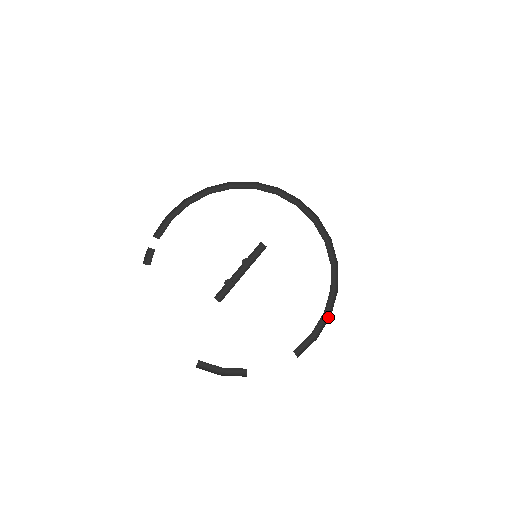
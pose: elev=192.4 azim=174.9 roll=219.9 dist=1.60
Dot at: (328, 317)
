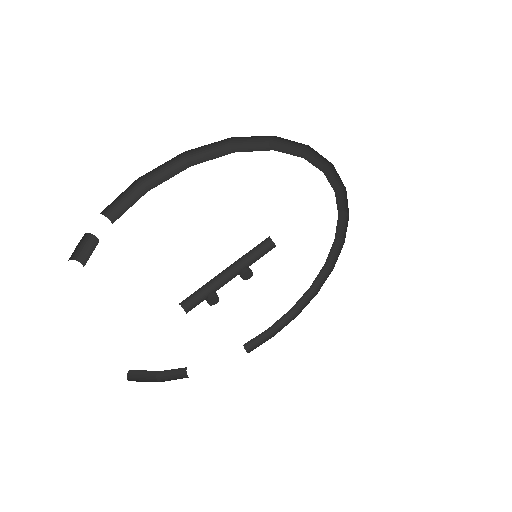
Dot at: (291, 312)
